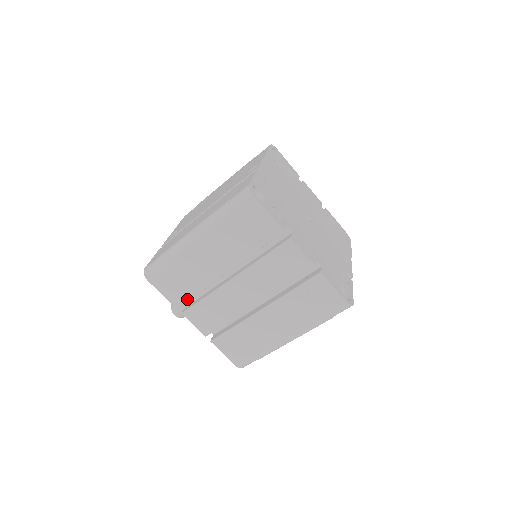
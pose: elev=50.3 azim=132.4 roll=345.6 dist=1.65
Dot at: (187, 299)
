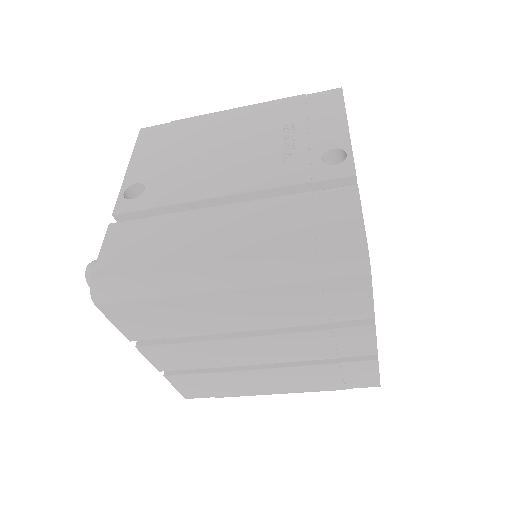
Dot at: (156, 337)
